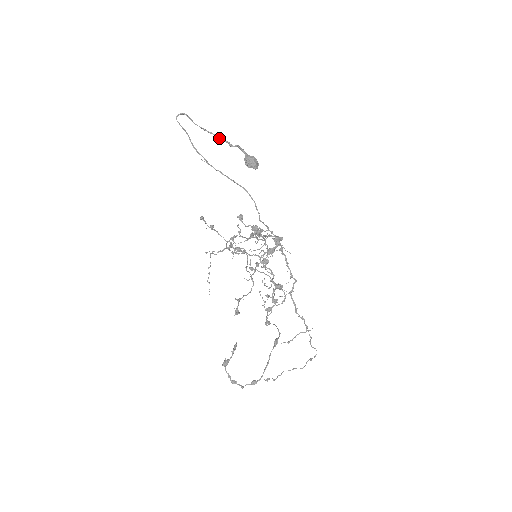
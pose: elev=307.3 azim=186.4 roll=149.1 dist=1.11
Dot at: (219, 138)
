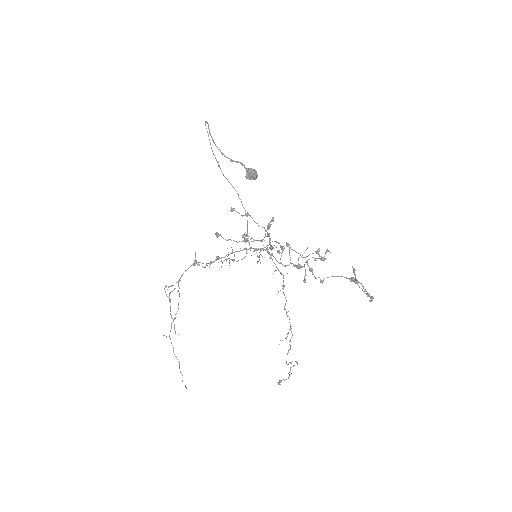
Dot at: (222, 153)
